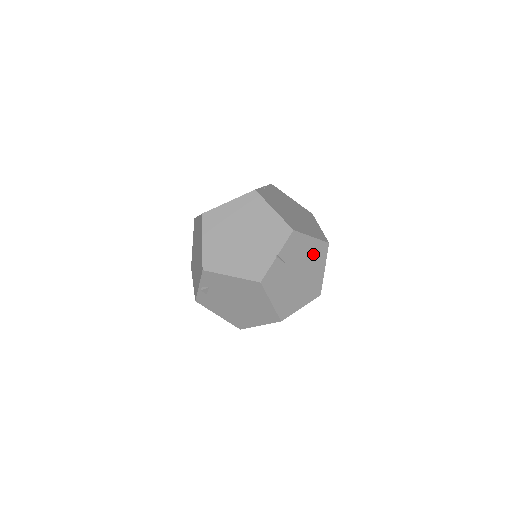
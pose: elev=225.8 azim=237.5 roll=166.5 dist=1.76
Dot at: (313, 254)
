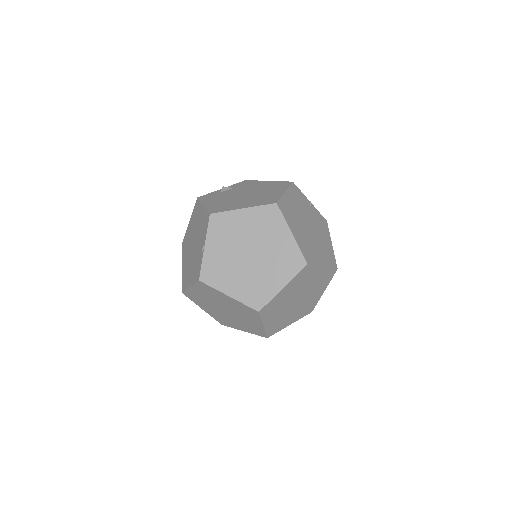
Dot at: (325, 247)
